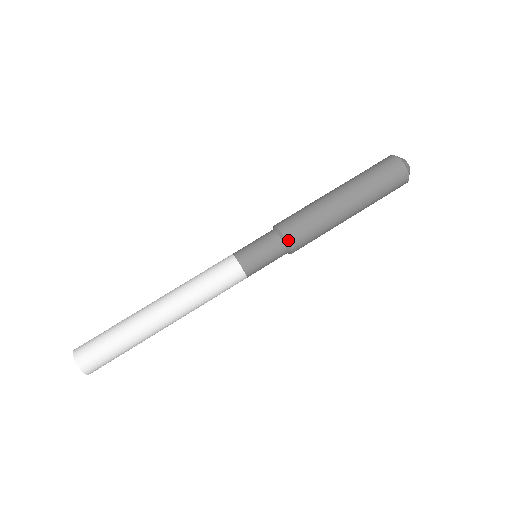
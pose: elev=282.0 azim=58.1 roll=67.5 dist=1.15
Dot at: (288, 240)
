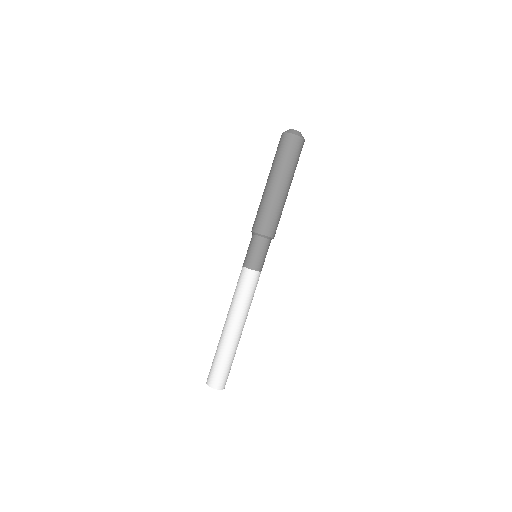
Dot at: (262, 233)
